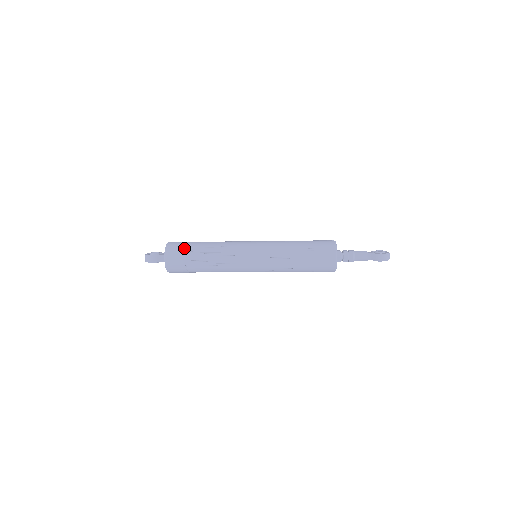
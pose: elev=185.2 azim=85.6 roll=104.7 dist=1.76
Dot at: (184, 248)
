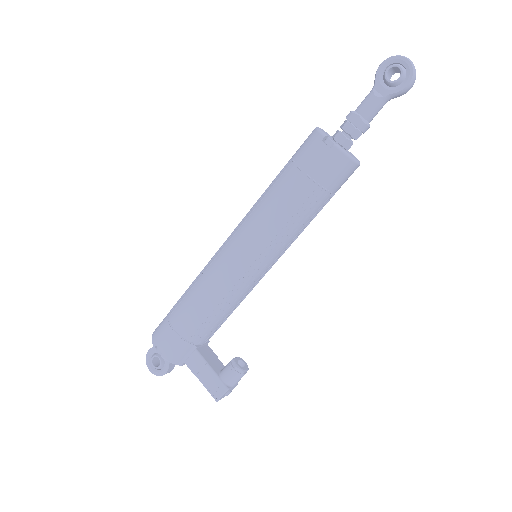
Dot at: occluded
